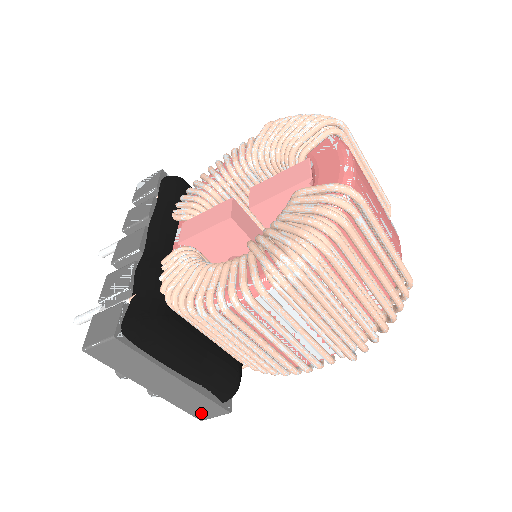
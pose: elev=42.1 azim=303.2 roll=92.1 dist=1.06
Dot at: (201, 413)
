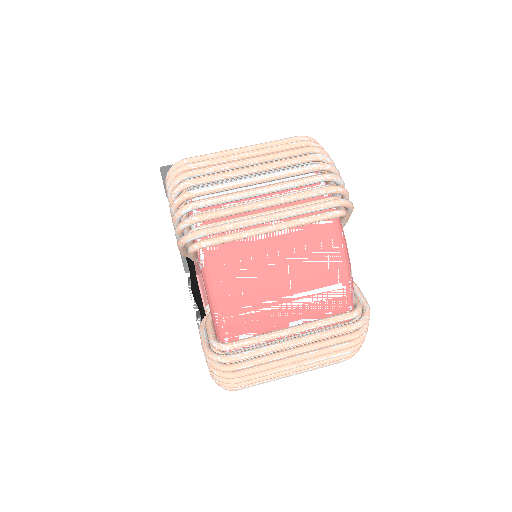
Dot at: occluded
